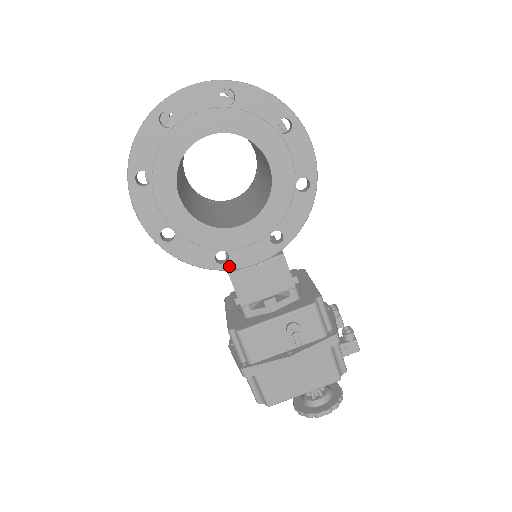
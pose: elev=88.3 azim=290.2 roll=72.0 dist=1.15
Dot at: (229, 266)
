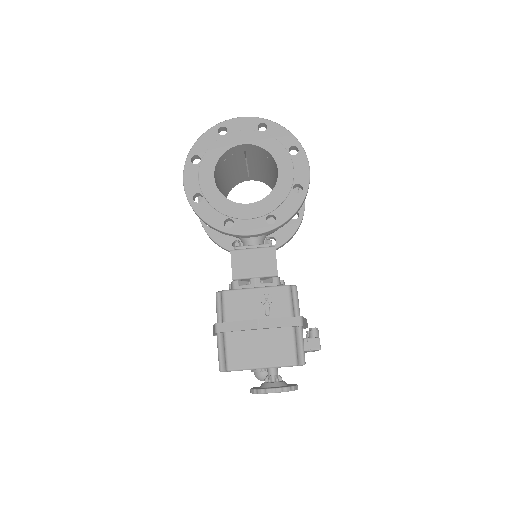
Dot at: (232, 231)
